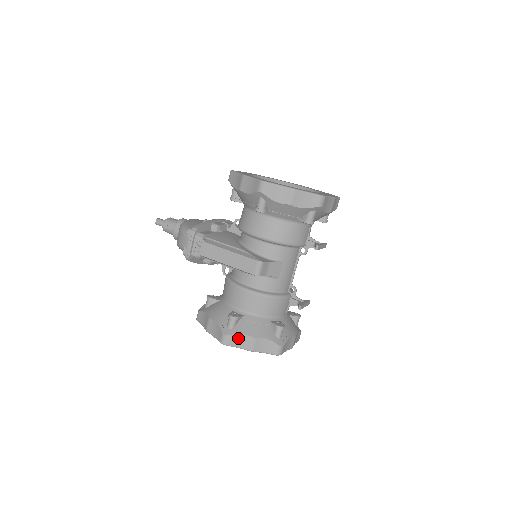
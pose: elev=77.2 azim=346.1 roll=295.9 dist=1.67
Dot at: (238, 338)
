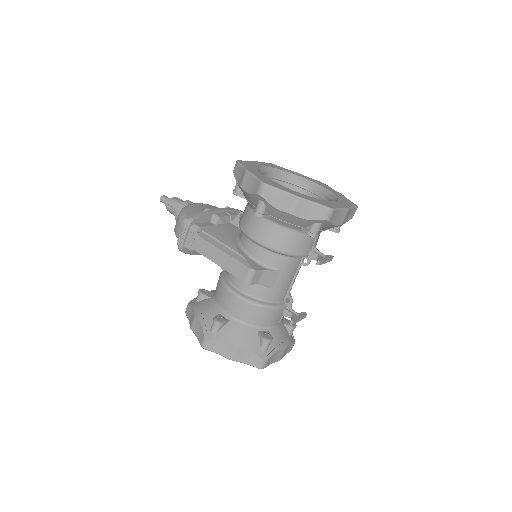
Dot at: (219, 345)
